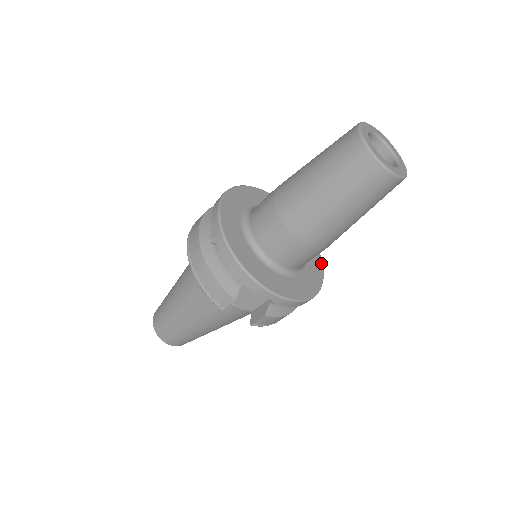
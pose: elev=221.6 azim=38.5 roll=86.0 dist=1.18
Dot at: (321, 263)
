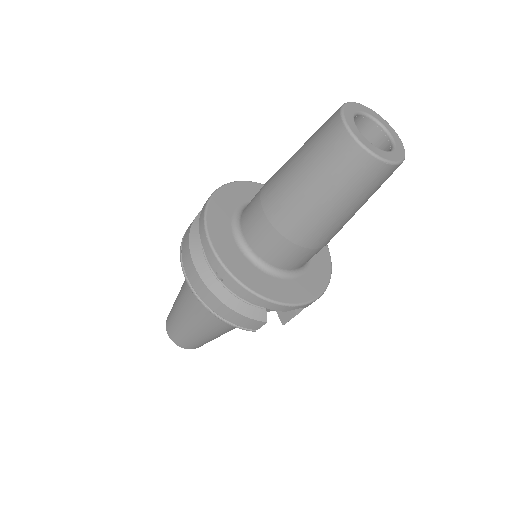
Dot at: occluded
